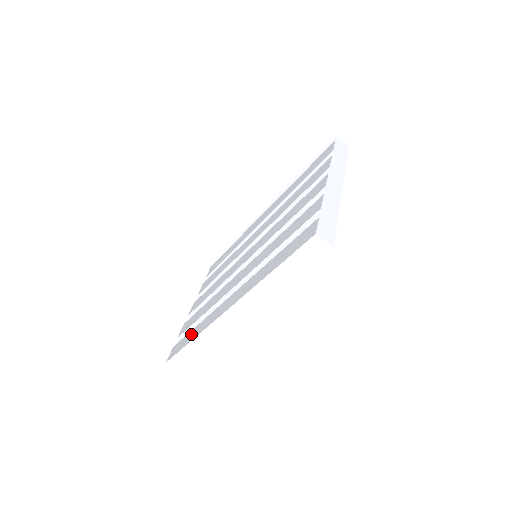
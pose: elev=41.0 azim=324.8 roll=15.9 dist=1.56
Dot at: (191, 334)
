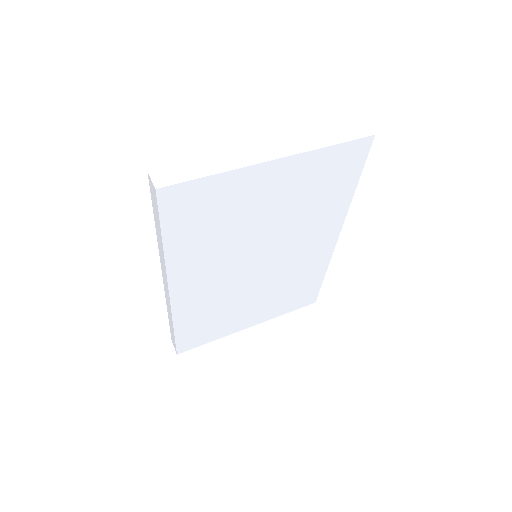
Dot at: occluded
